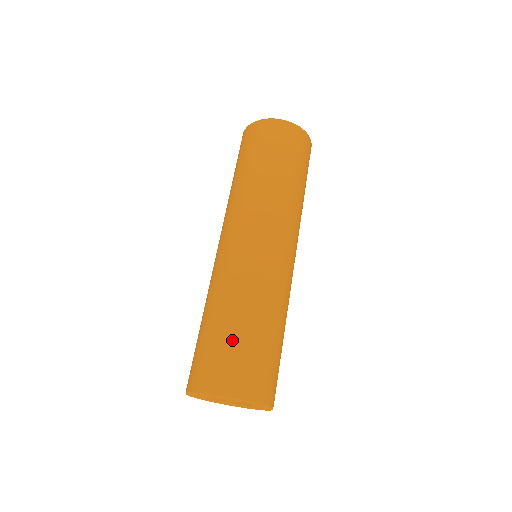
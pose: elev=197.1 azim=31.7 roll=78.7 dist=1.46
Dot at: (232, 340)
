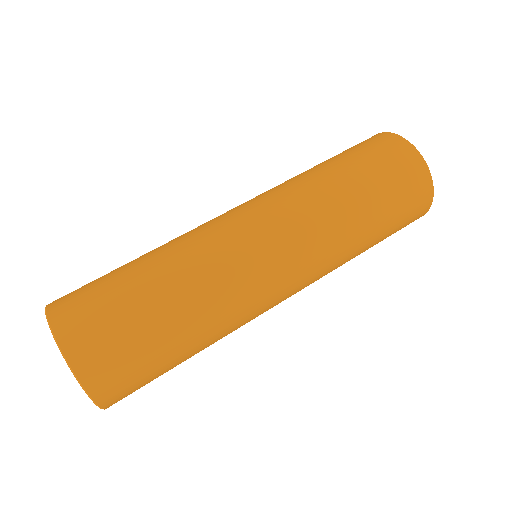
Dot at: (113, 272)
